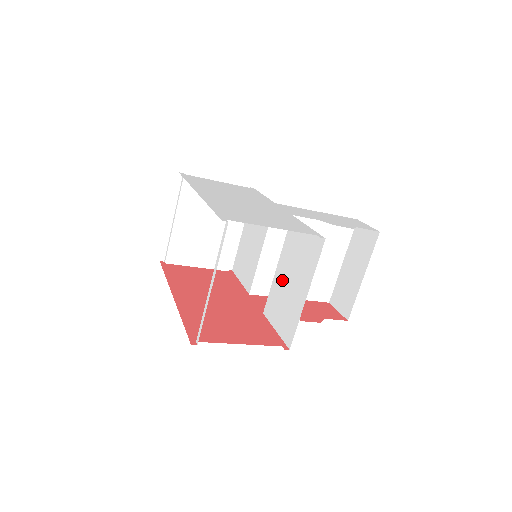
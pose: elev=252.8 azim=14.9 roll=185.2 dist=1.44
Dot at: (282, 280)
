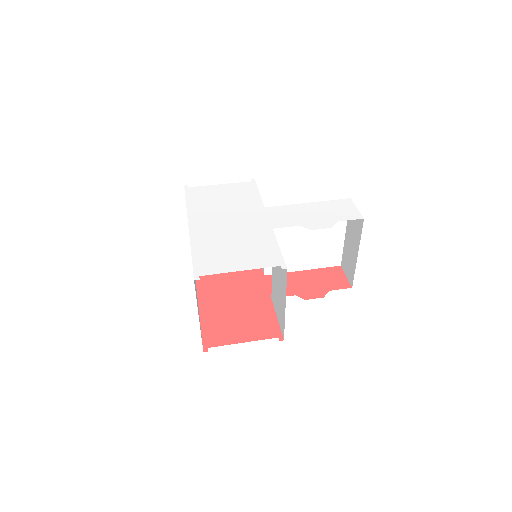
Dot at: (275, 281)
